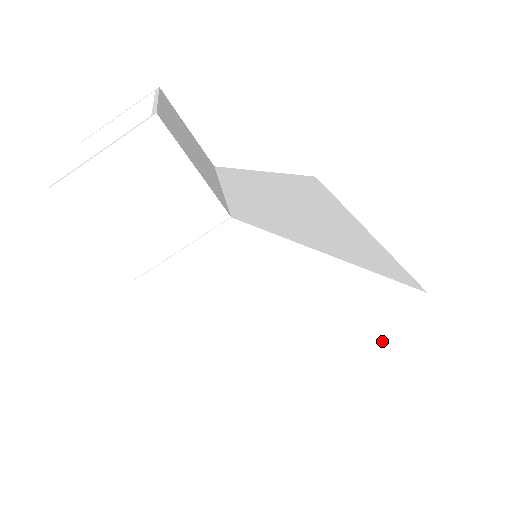
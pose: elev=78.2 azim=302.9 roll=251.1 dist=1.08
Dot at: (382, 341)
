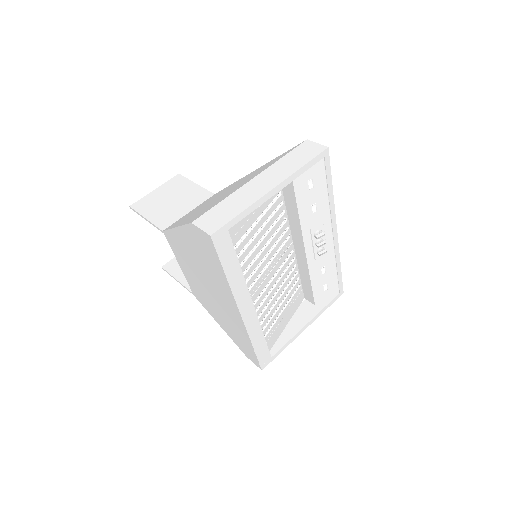
Dot at: (292, 163)
